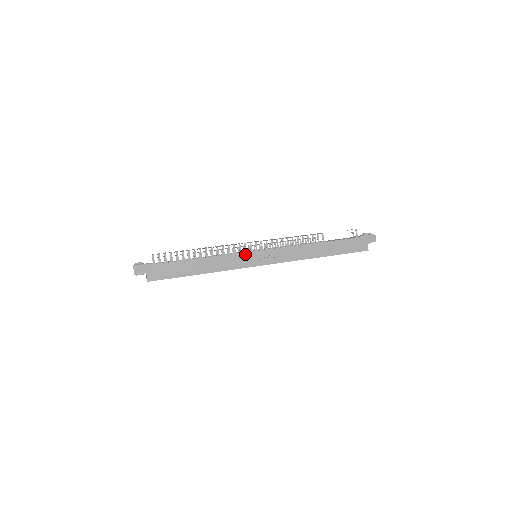
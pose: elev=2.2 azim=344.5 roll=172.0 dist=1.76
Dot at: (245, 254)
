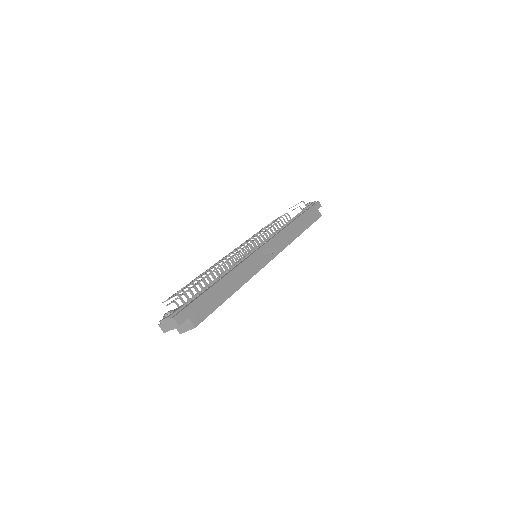
Dot at: (254, 255)
